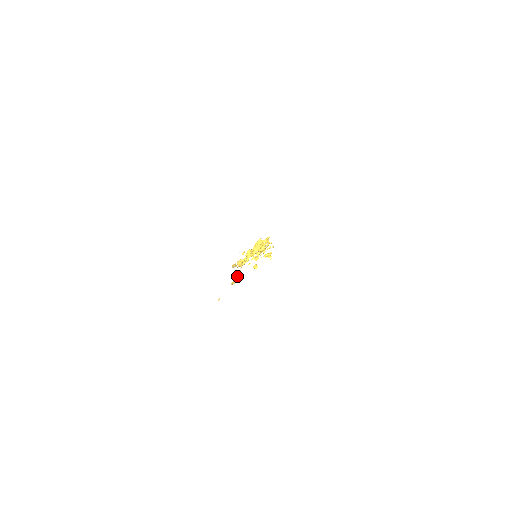
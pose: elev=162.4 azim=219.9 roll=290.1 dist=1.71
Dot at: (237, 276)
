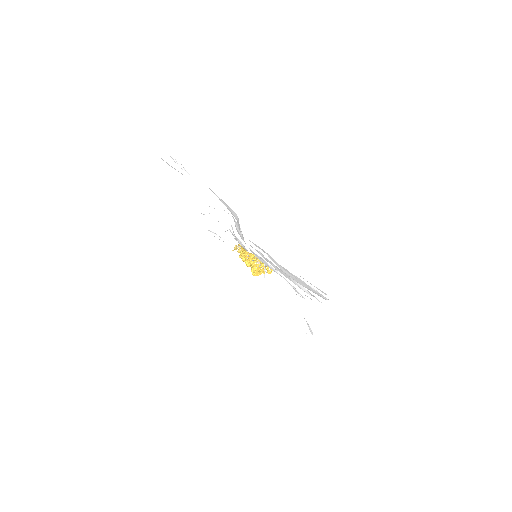
Dot at: occluded
